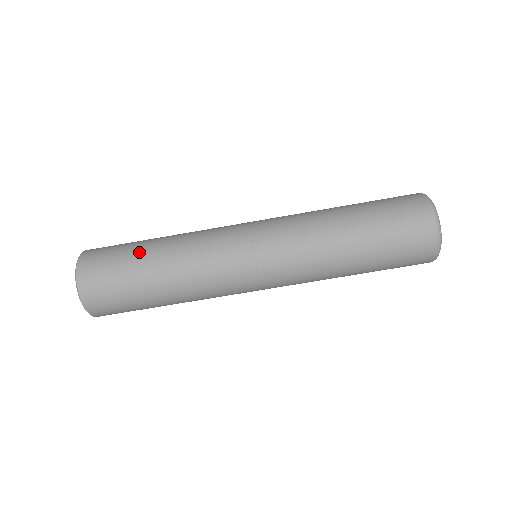
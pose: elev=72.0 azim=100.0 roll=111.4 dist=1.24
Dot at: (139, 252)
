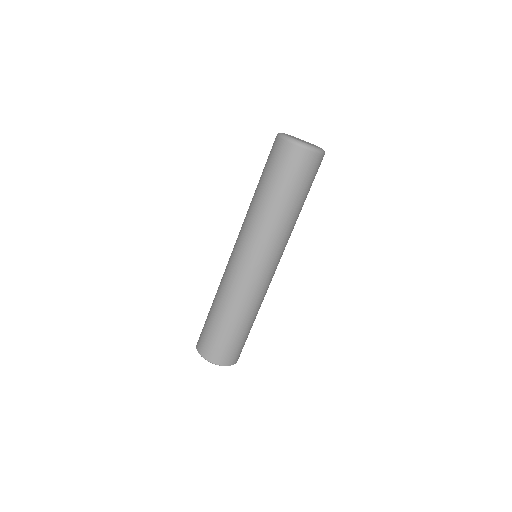
Dot at: occluded
